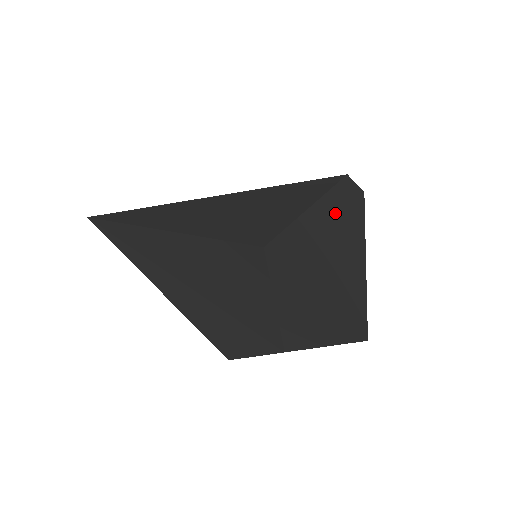
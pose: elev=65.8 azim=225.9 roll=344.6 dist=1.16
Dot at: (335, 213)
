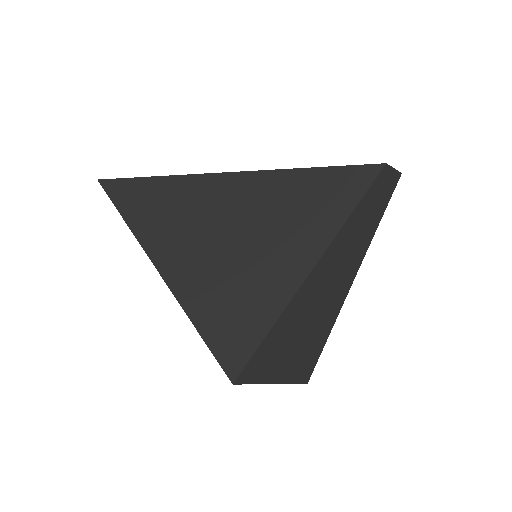
Dot at: (331, 266)
